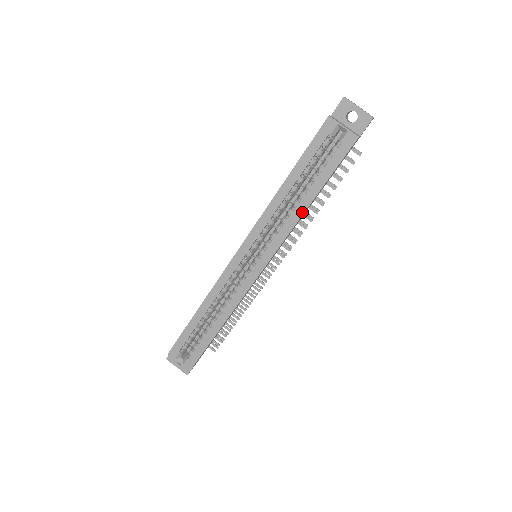
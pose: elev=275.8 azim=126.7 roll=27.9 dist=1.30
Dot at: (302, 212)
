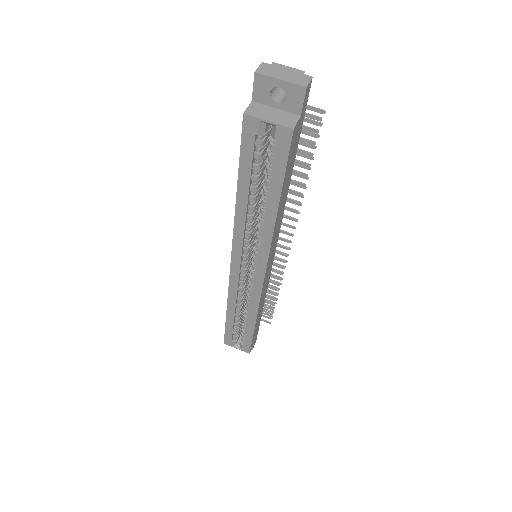
Dot at: (273, 222)
